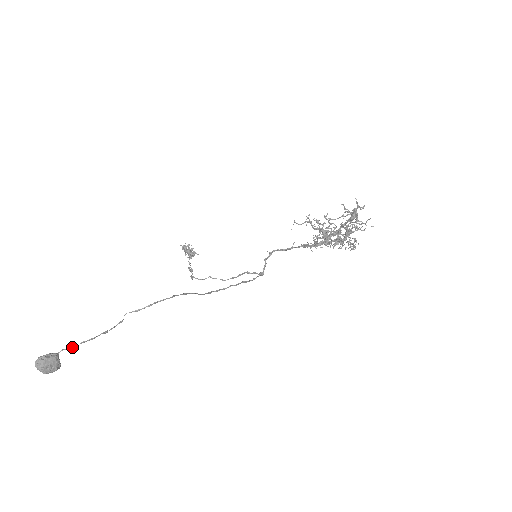
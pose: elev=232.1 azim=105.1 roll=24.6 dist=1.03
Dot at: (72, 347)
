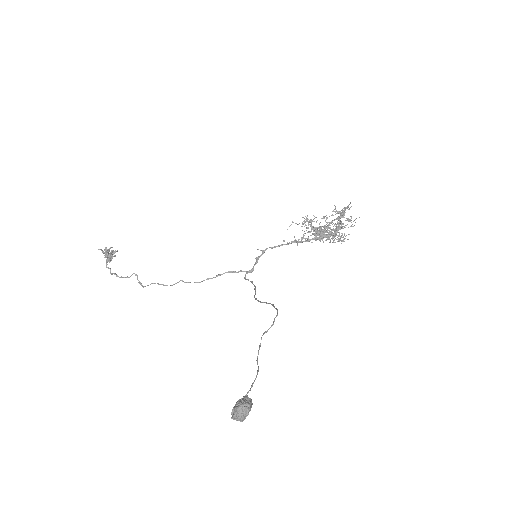
Dot at: occluded
